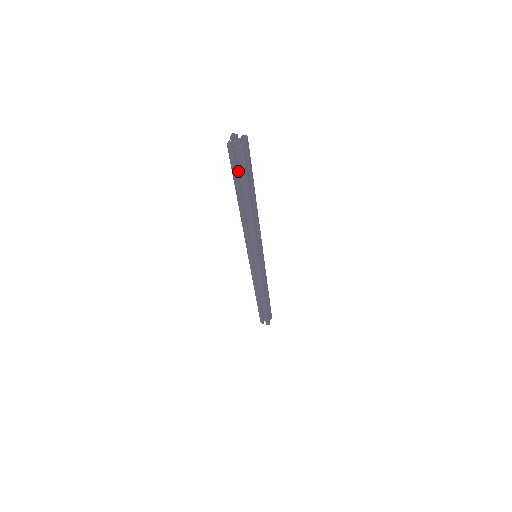
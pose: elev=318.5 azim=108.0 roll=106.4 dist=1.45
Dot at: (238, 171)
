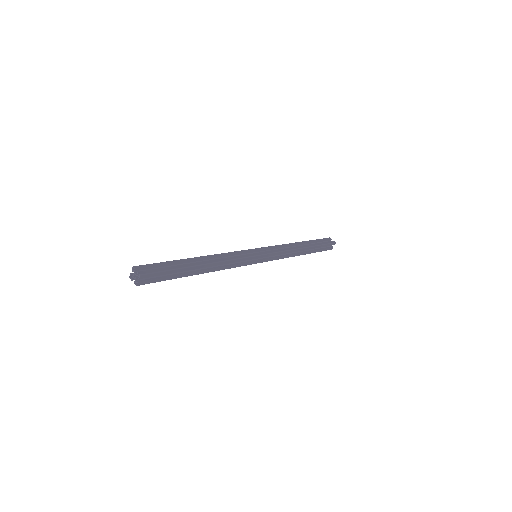
Dot at: occluded
